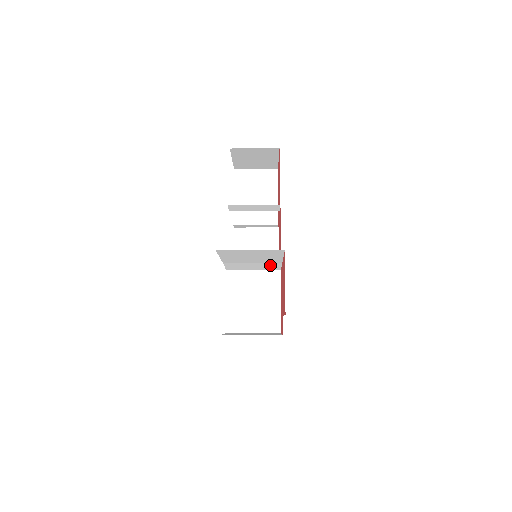
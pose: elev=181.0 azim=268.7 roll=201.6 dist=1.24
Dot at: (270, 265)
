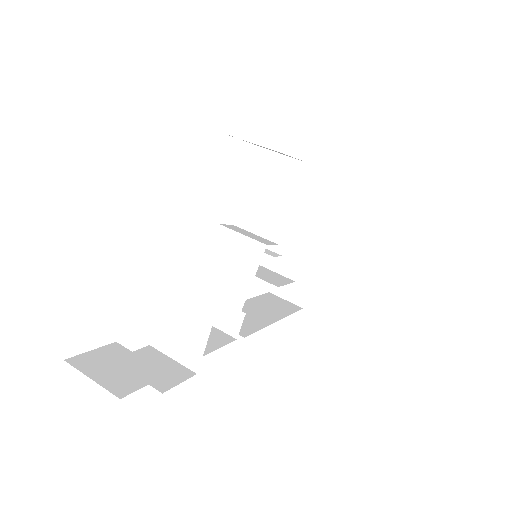
Dot at: occluded
